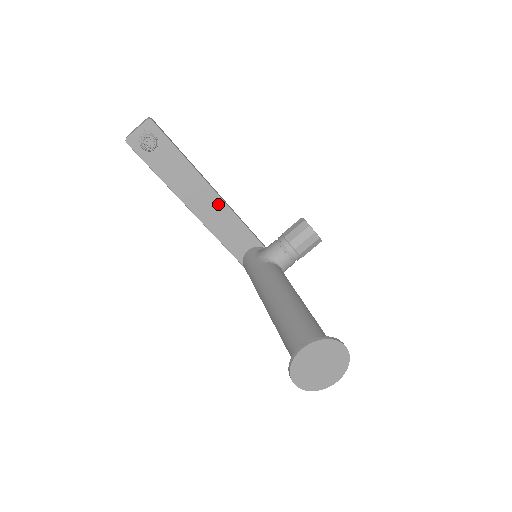
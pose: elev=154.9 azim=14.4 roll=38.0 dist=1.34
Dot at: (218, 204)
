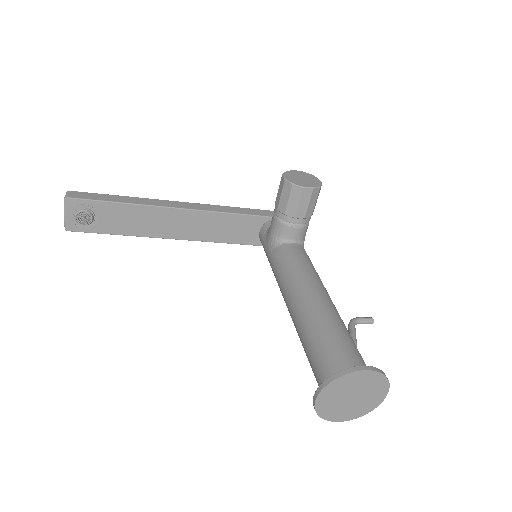
Dot at: (194, 216)
